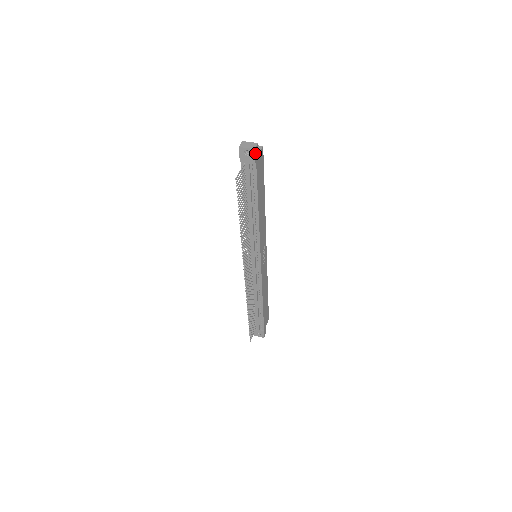
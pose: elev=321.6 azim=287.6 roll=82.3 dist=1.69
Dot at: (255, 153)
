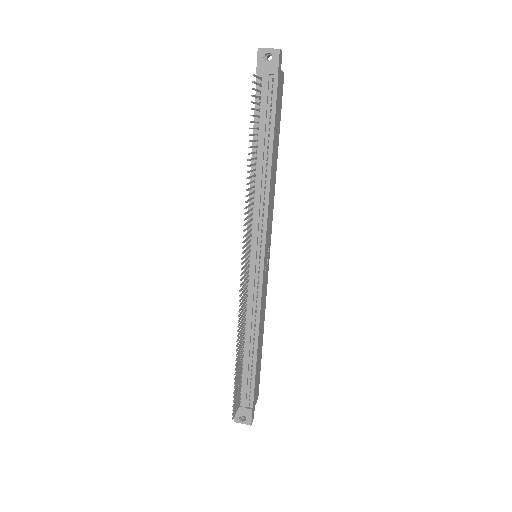
Dot at: (279, 57)
